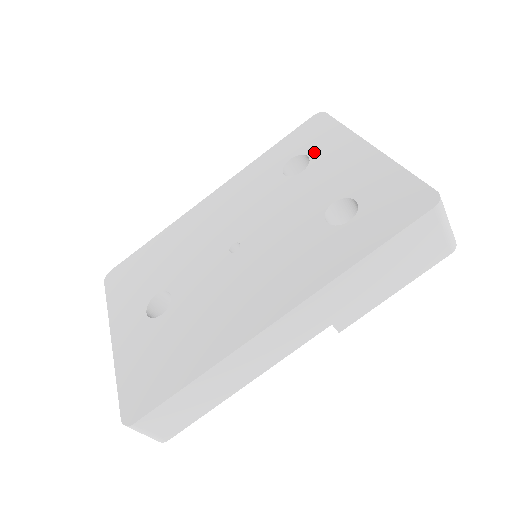
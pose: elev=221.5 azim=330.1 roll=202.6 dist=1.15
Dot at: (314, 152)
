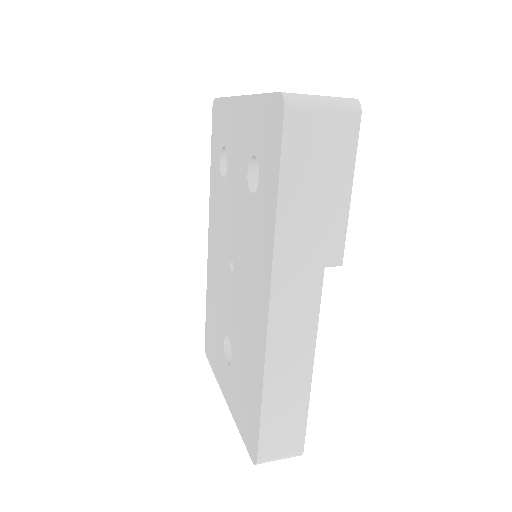
Dot at: (224, 140)
